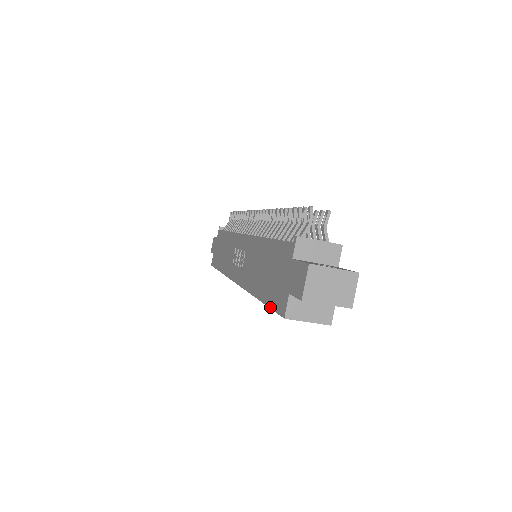
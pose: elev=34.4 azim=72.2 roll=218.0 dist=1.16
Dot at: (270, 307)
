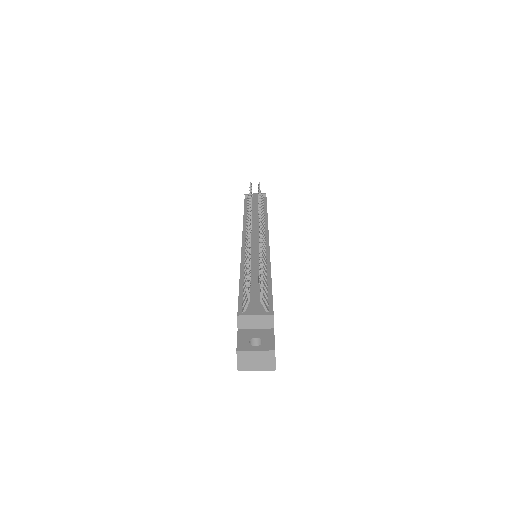
Dot at: occluded
